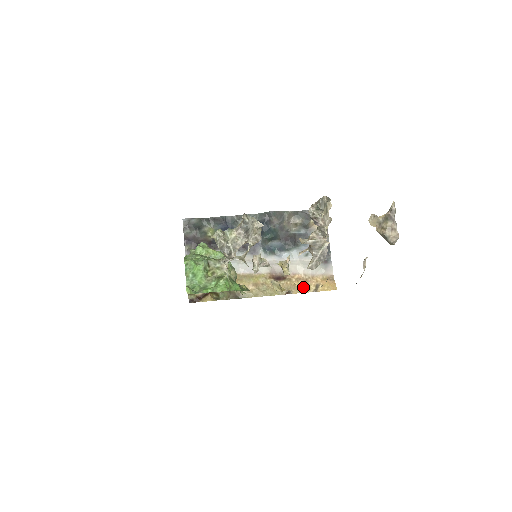
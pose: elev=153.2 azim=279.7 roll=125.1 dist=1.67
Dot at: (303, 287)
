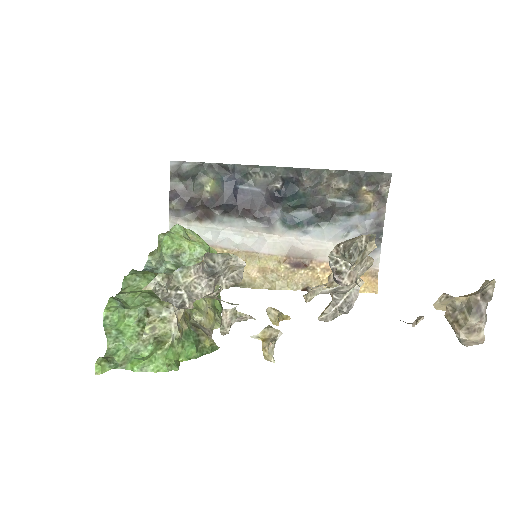
Dot at: occluded
